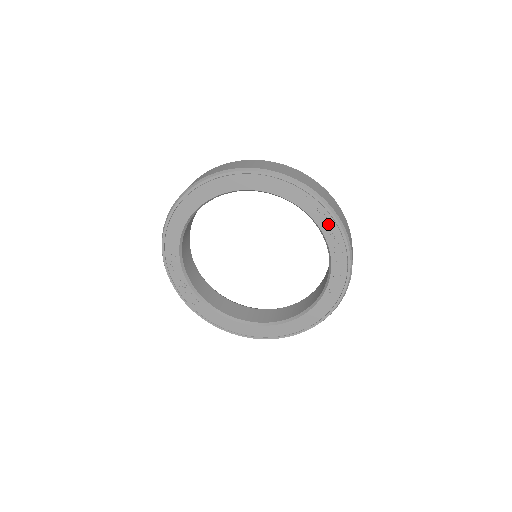
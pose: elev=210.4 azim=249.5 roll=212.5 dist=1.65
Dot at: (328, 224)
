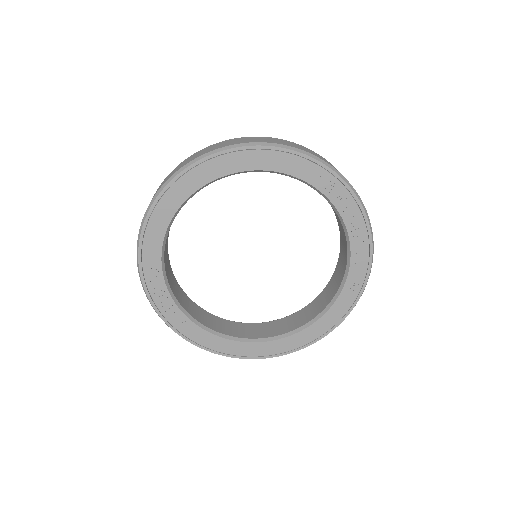
Dot at: (346, 202)
